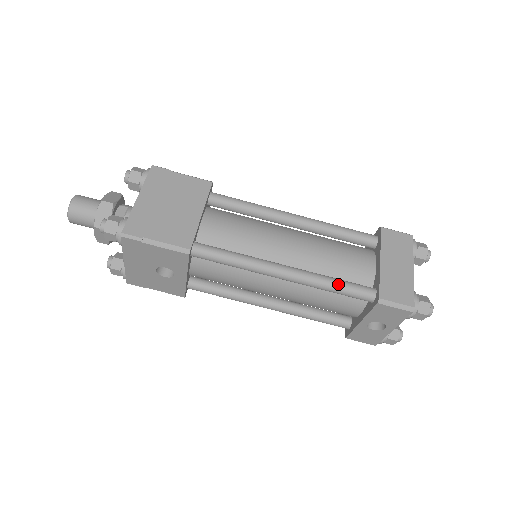
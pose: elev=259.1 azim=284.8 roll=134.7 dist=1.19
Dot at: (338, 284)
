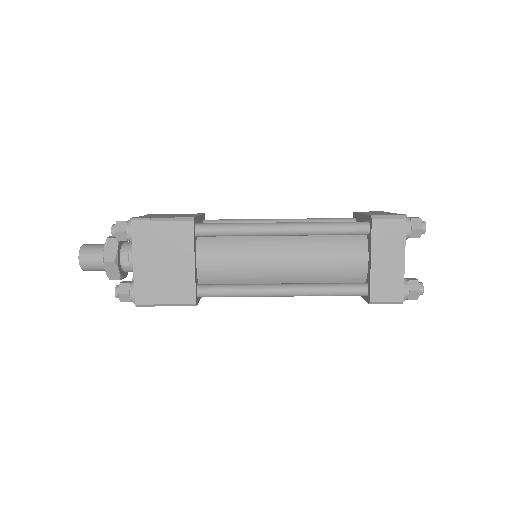
Dot at: (332, 293)
